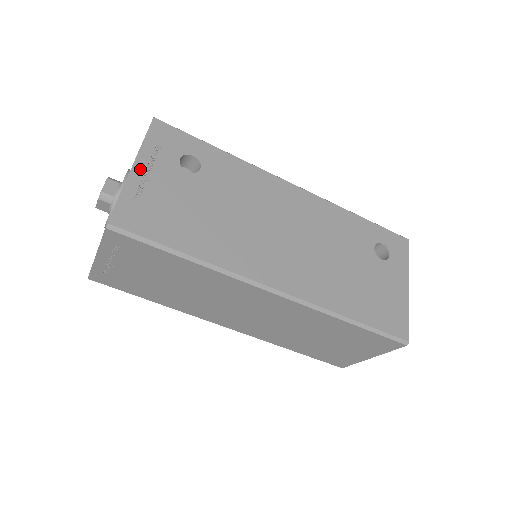
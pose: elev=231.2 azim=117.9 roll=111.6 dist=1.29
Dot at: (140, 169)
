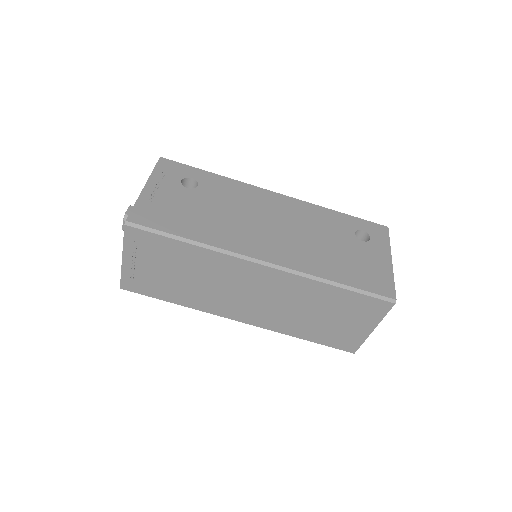
Dot at: (150, 188)
